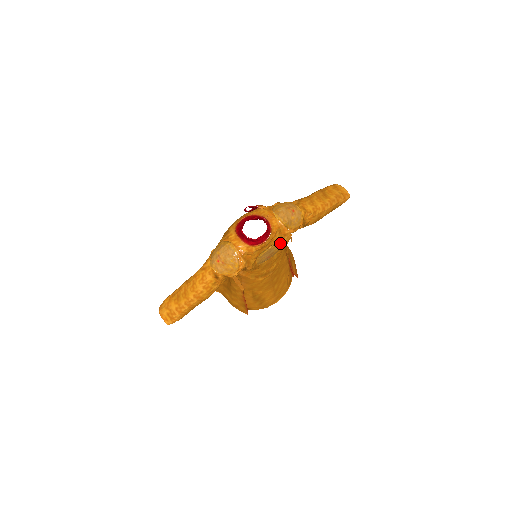
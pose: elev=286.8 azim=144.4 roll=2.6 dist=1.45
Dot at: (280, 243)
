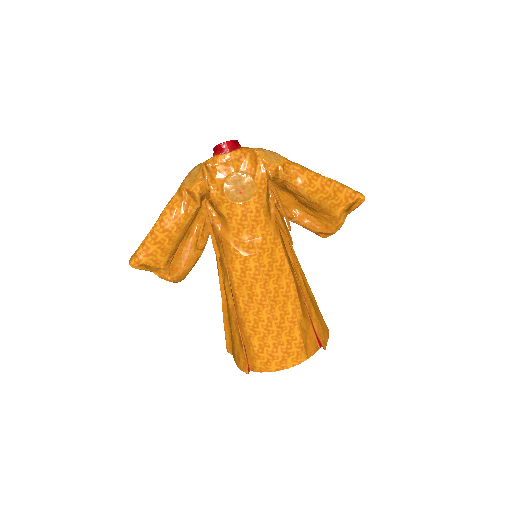
Dot at: (252, 175)
